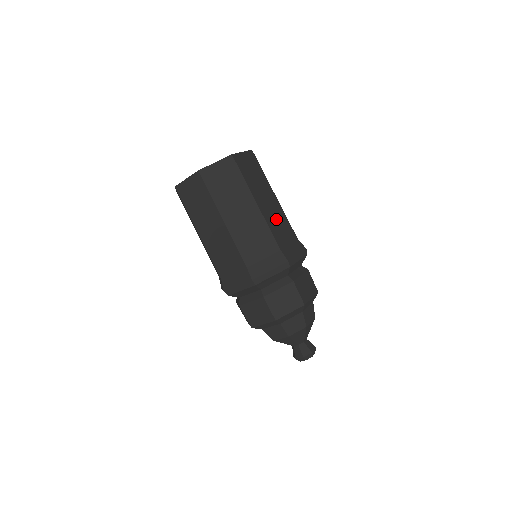
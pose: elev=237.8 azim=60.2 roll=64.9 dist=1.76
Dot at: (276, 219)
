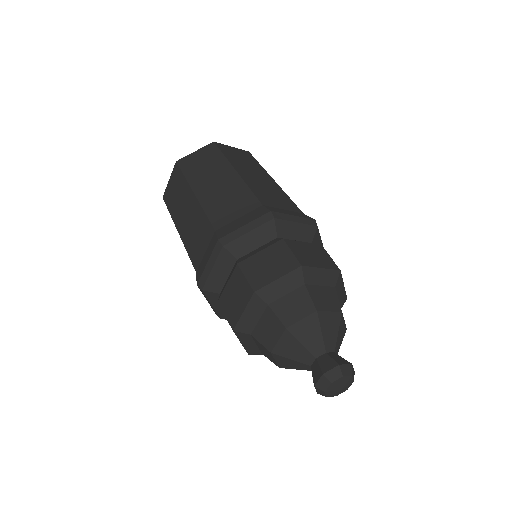
Dot at: (224, 197)
